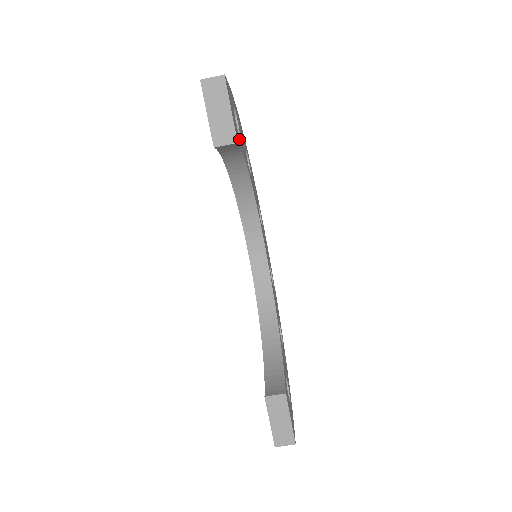
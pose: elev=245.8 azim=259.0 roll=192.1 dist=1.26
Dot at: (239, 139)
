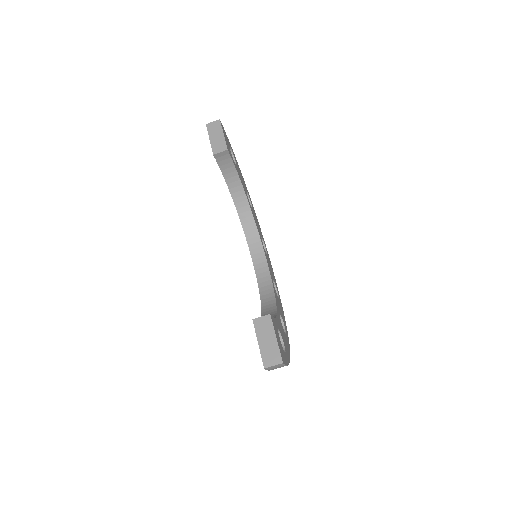
Dot at: (233, 160)
